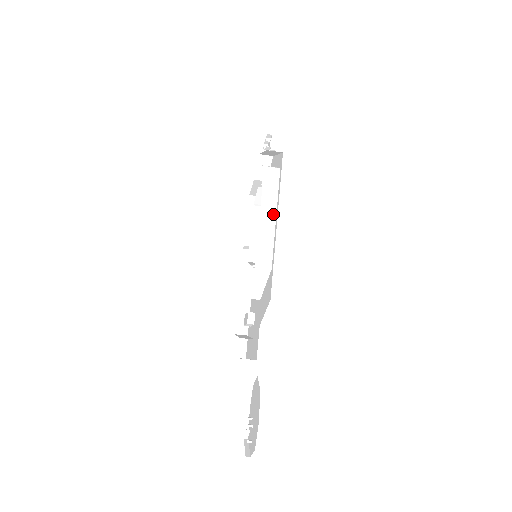
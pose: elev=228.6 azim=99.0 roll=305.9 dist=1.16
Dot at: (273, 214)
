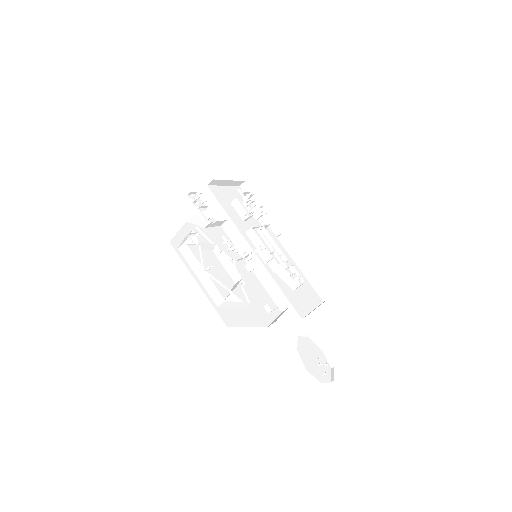
Dot at: (202, 271)
